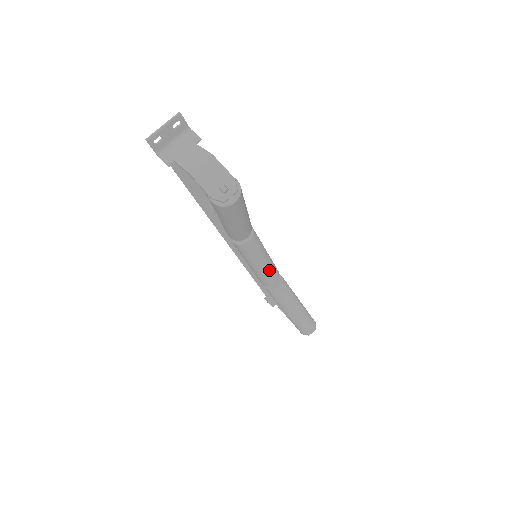
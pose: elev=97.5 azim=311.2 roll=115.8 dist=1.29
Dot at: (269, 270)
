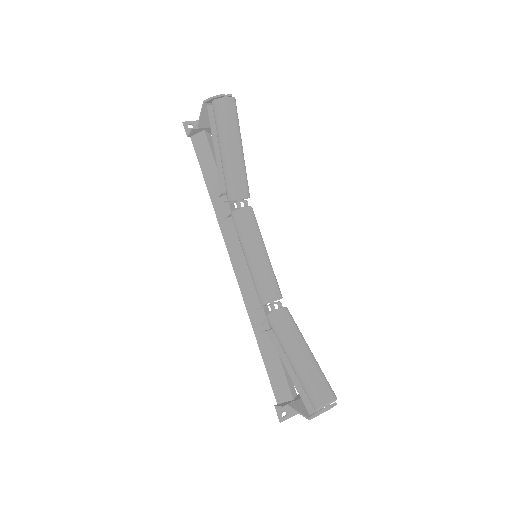
Dot at: (268, 270)
